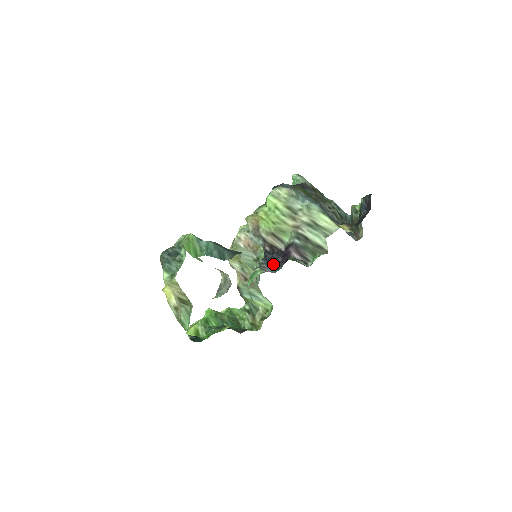
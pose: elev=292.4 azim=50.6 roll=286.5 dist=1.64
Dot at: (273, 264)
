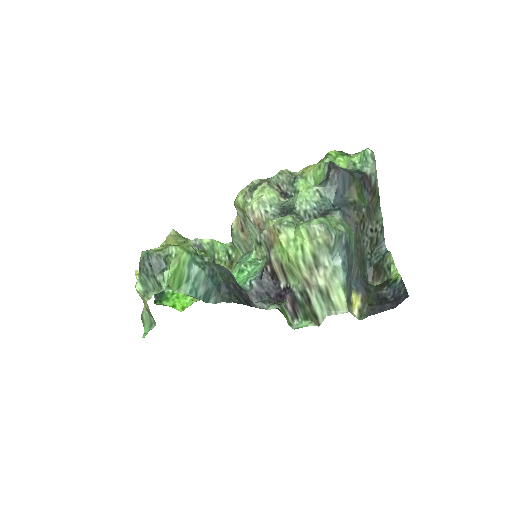
Dot at: (263, 295)
